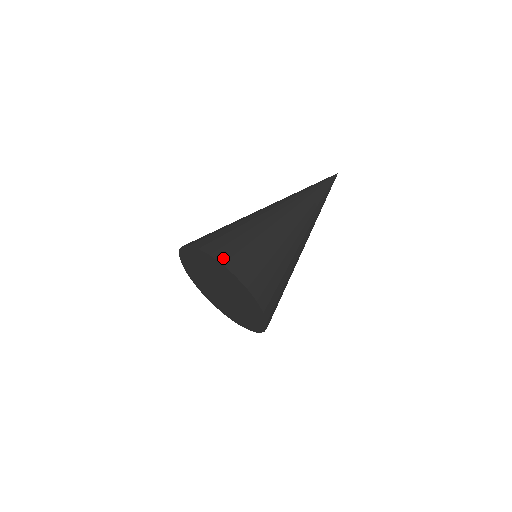
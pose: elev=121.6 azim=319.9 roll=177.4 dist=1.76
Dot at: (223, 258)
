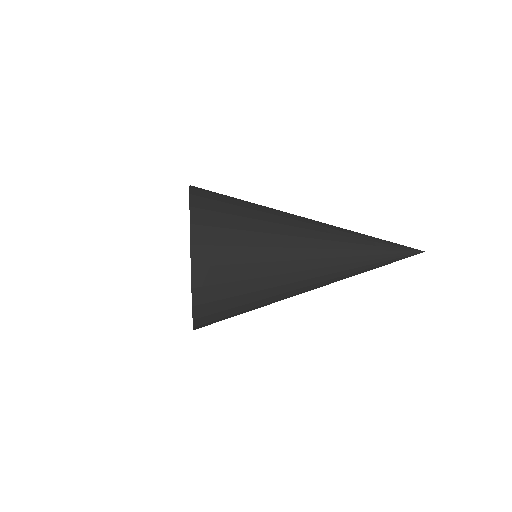
Dot at: occluded
